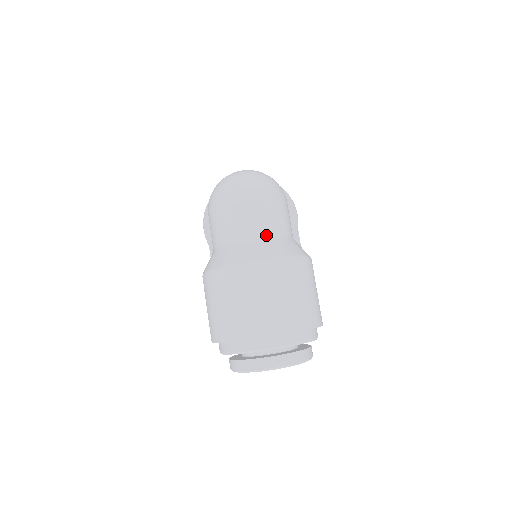
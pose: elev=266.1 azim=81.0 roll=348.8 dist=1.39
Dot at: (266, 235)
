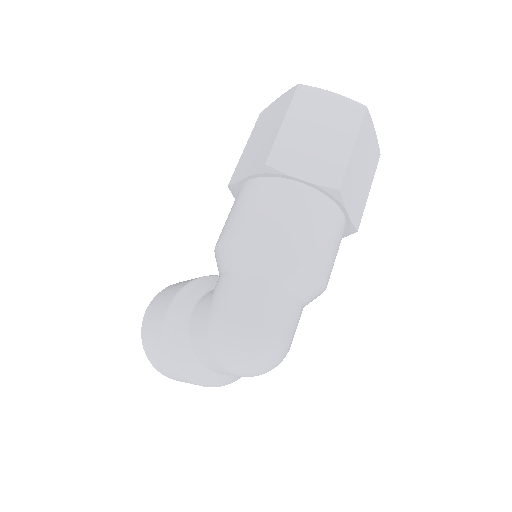
Dot at: (226, 374)
